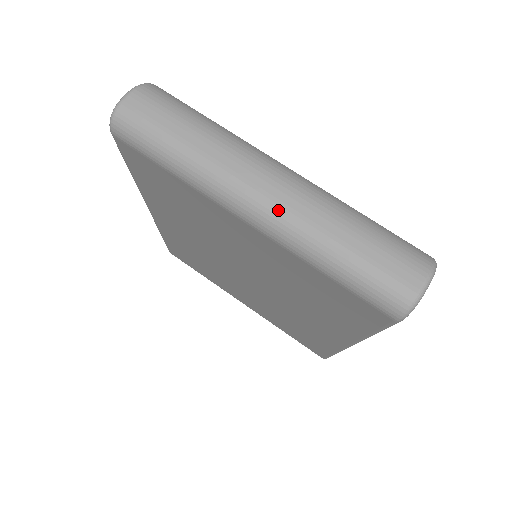
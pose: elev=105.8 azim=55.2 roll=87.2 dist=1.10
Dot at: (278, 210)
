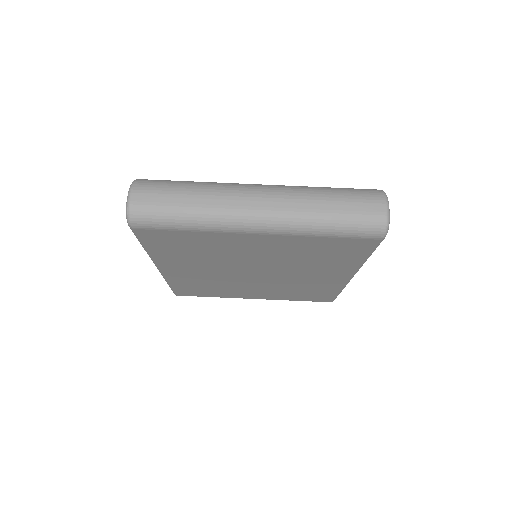
Dot at: (276, 214)
